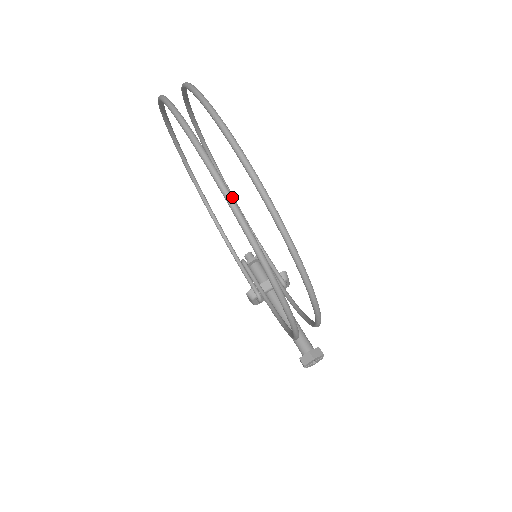
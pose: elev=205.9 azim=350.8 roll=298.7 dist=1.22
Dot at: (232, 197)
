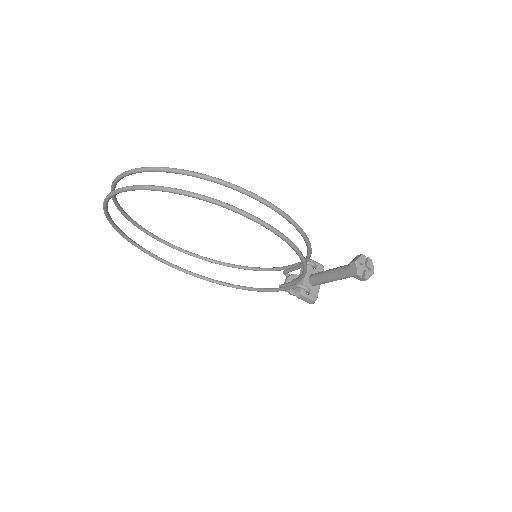
Dot at: (130, 186)
